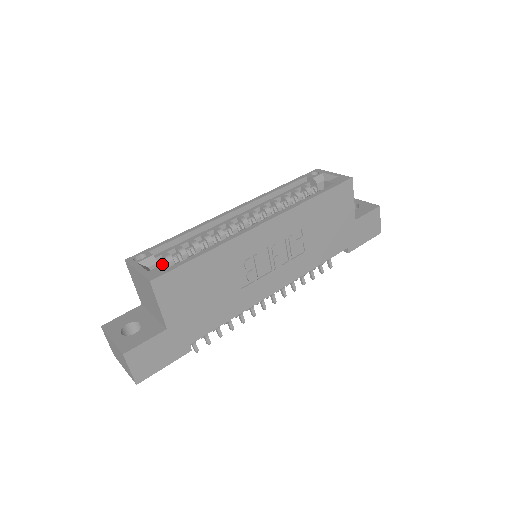
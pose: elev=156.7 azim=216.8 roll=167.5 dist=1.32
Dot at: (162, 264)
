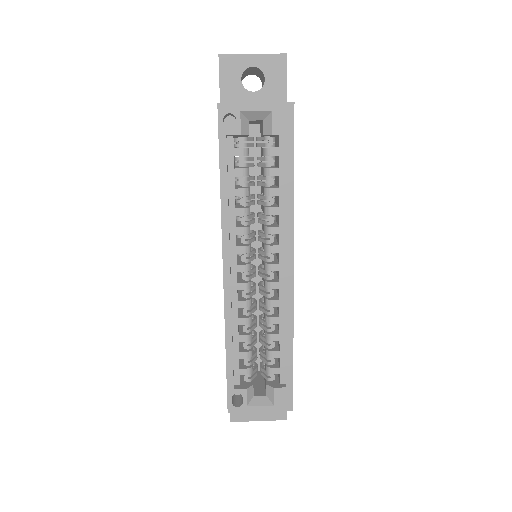
Dot at: (274, 391)
